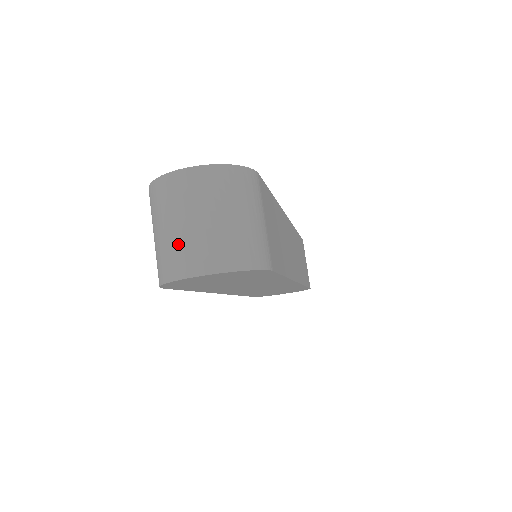
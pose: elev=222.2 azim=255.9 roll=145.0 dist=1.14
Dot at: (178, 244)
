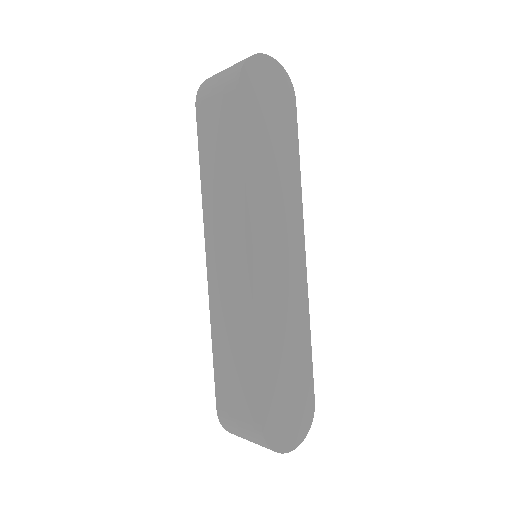
Dot at: occluded
